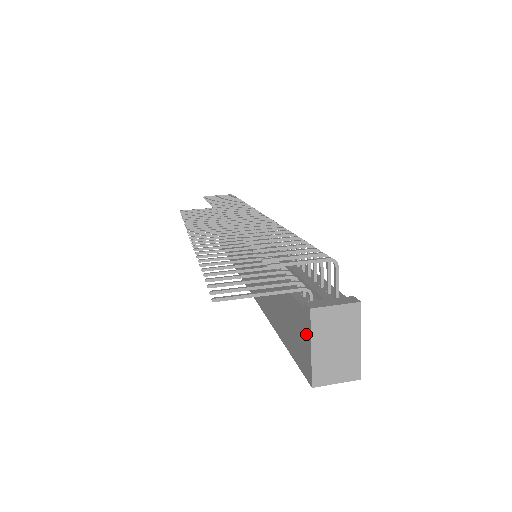
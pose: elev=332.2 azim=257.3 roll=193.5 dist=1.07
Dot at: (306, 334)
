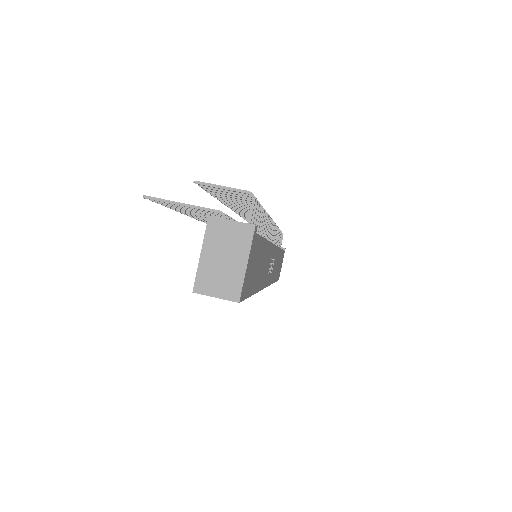
Dot at: (205, 245)
